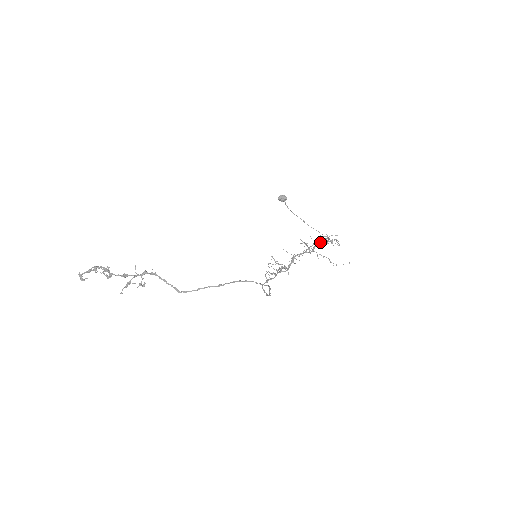
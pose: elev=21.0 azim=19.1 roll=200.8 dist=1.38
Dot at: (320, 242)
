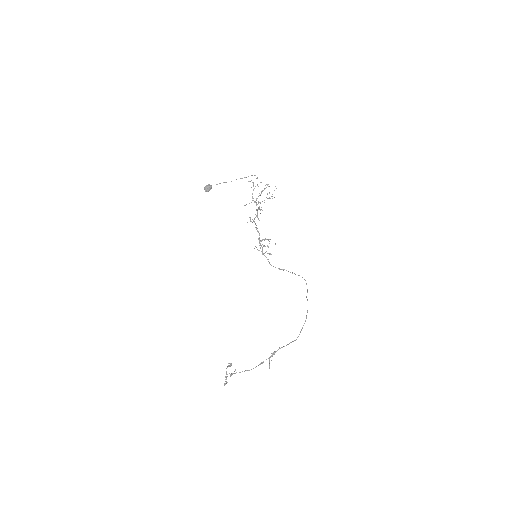
Dot at: occluded
